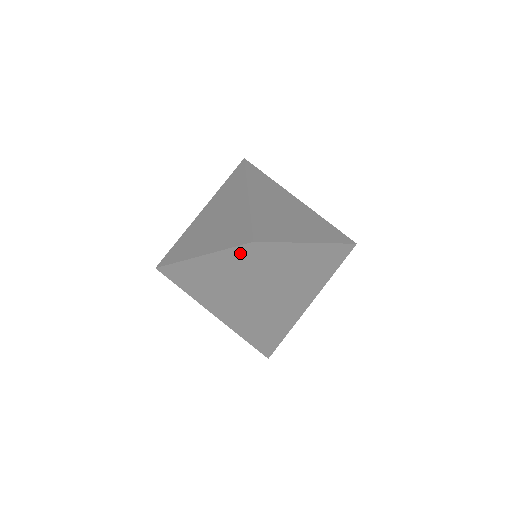
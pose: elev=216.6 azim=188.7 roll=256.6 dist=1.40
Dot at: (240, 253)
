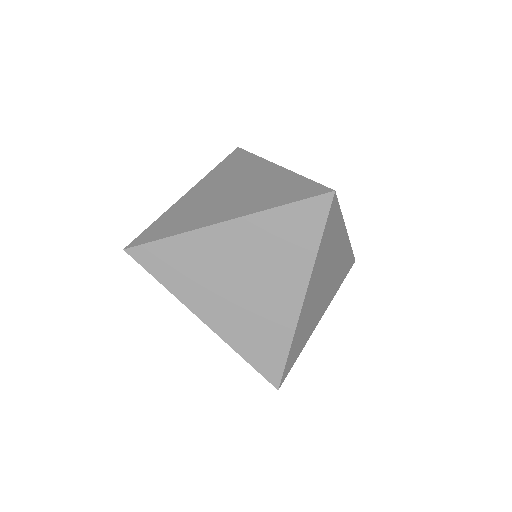
Dot at: occluded
